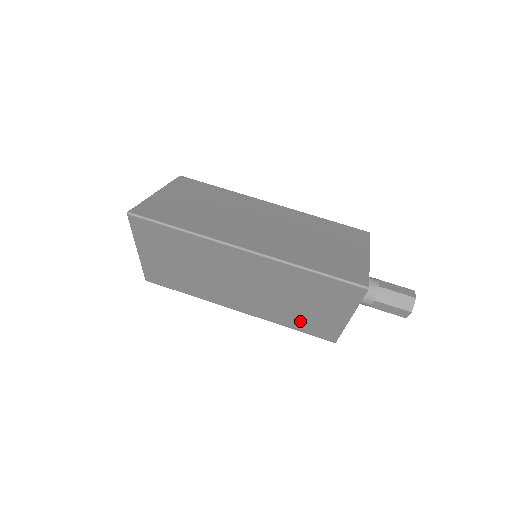
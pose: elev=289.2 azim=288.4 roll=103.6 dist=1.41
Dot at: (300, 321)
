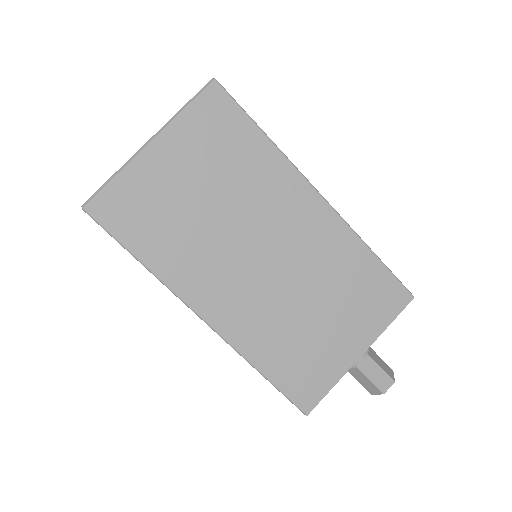
Dot at: occluded
